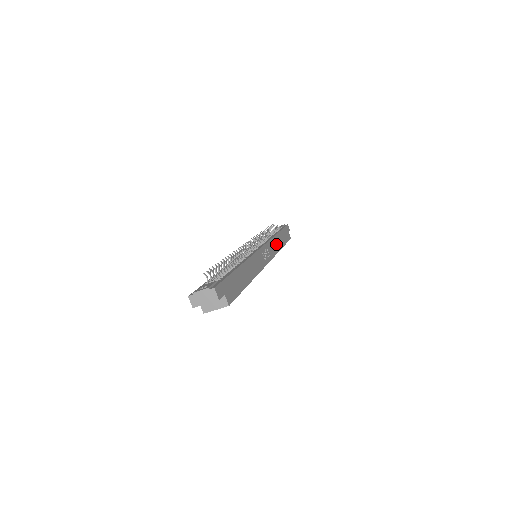
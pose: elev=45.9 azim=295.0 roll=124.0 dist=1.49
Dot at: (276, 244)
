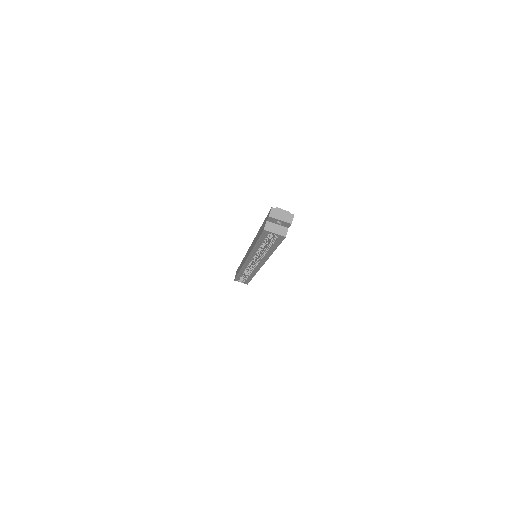
Dot at: occluded
